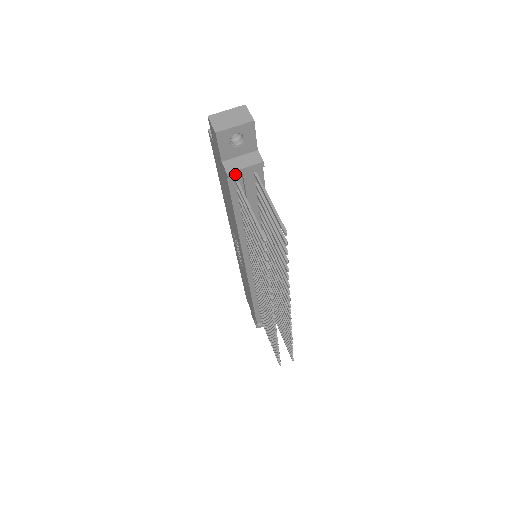
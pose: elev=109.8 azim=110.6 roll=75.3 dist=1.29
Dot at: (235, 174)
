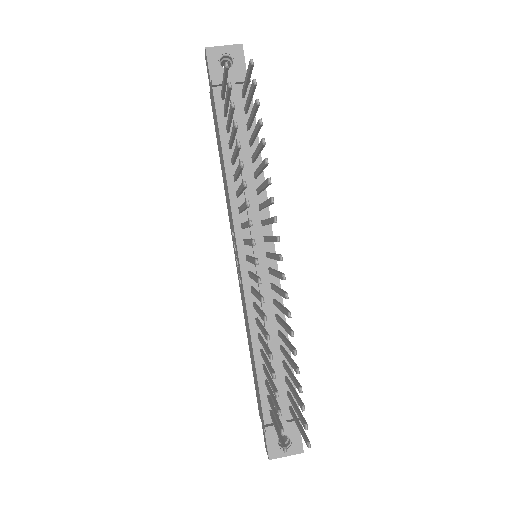
Dot at: (220, 81)
